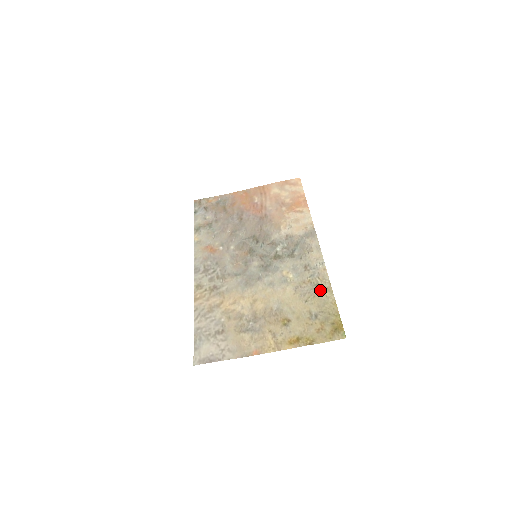
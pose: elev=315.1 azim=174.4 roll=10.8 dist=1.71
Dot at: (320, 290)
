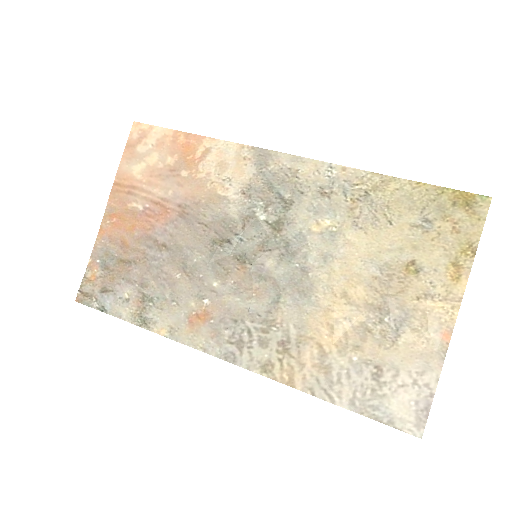
Dot at: (380, 193)
